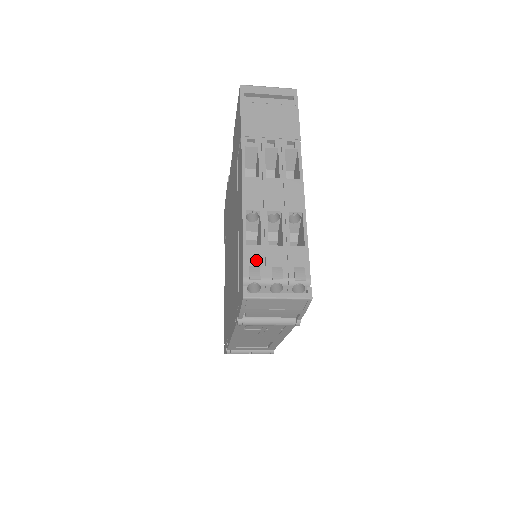
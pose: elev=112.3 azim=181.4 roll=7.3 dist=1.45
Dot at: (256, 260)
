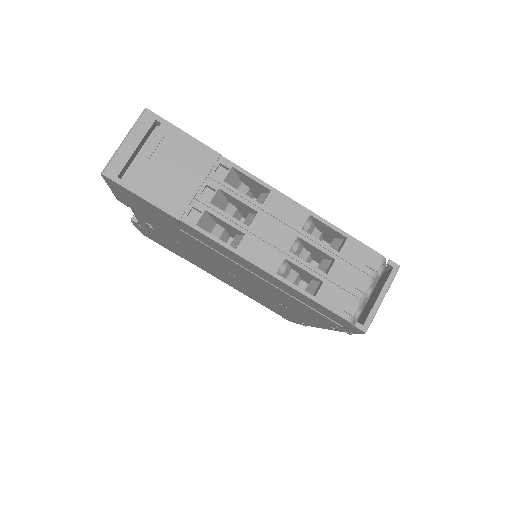
Dot at: (336, 297)
